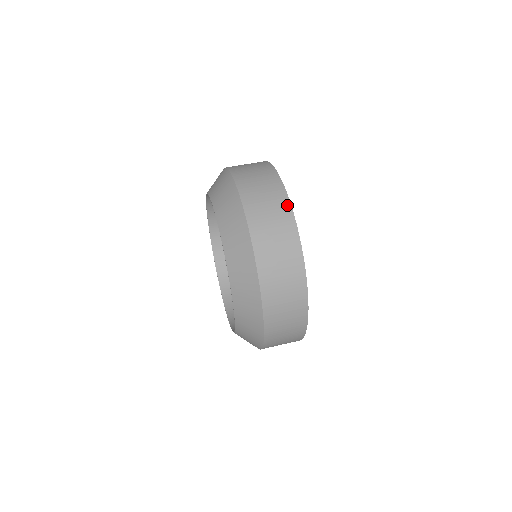
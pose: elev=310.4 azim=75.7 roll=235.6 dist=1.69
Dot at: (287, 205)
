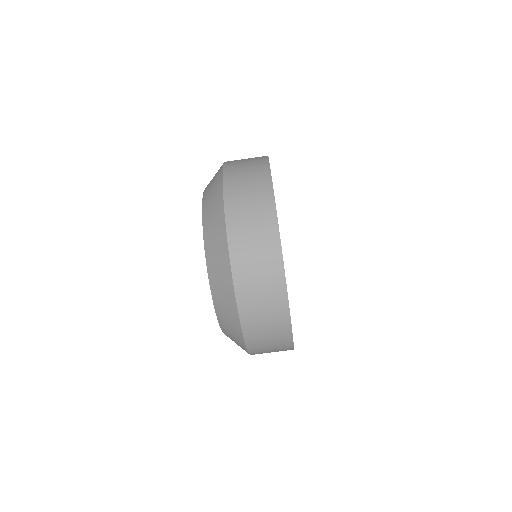
Dot at: (284, 302)
